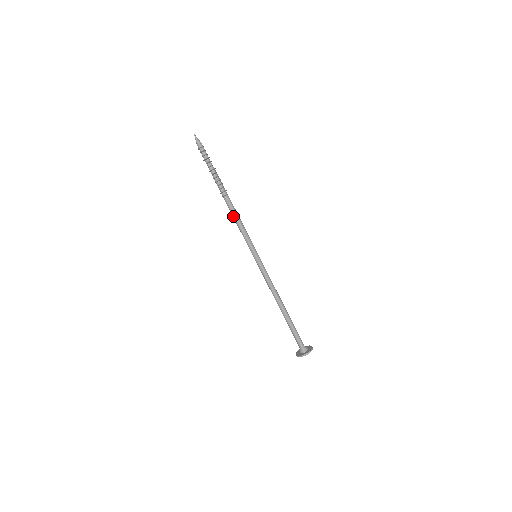
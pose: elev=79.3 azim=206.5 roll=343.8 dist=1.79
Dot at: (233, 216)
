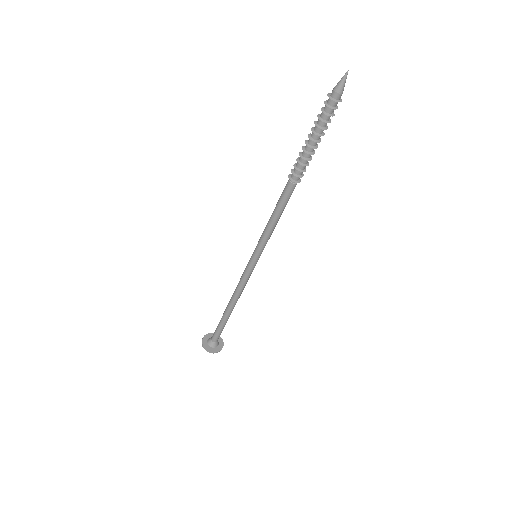
Dot at: (277, 206)
